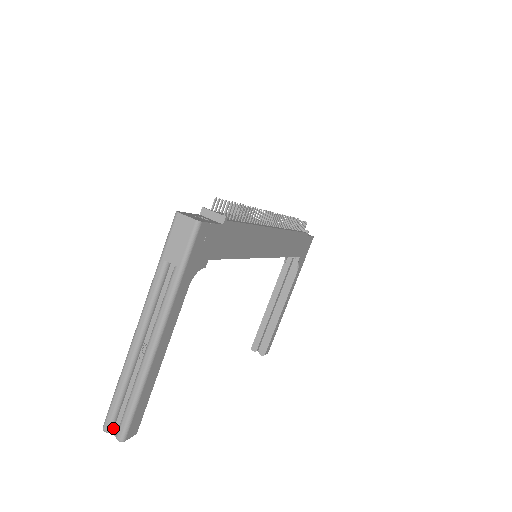
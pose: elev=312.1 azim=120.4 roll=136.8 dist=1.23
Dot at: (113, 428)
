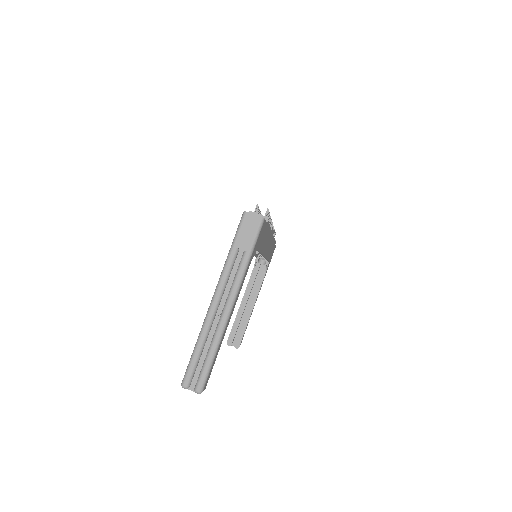
Dot at: (190, 384)
